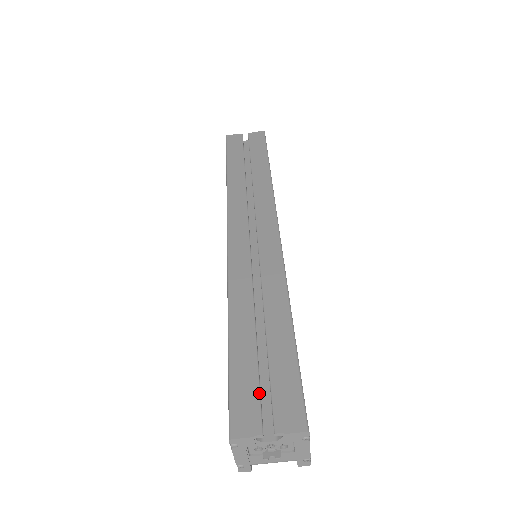
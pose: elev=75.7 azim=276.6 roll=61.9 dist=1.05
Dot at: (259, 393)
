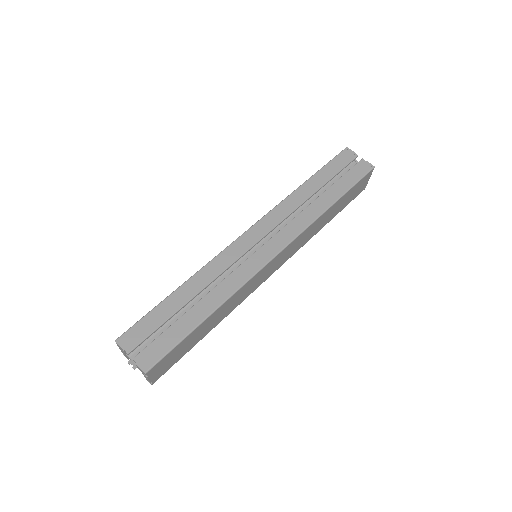
Dot at: (149, 335)
